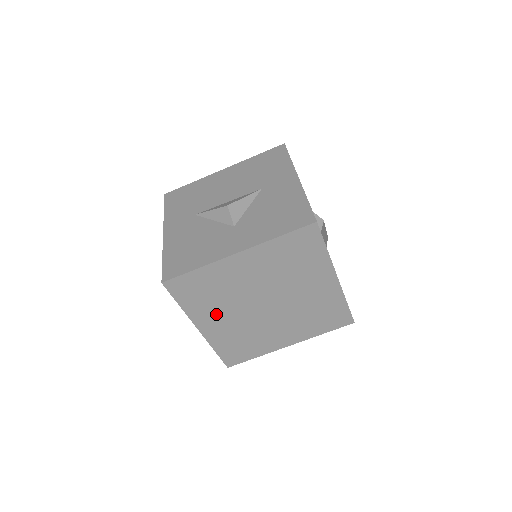
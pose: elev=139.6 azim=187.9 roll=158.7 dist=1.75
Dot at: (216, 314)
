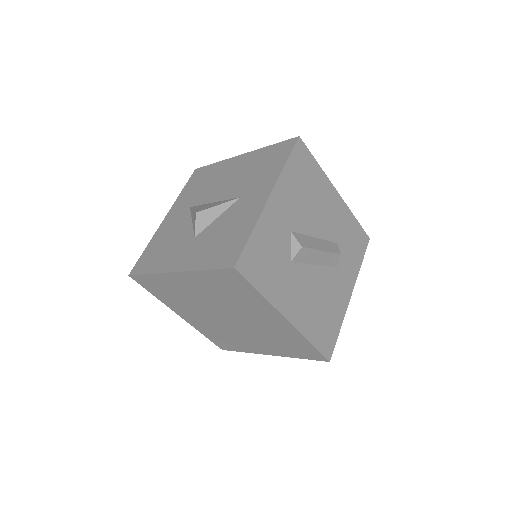
Dot at: (187, 310)
